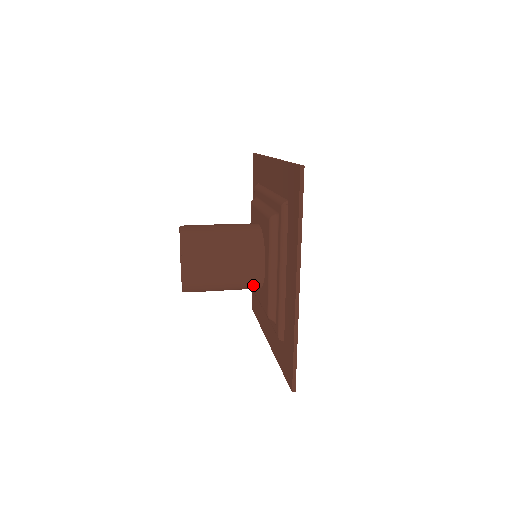
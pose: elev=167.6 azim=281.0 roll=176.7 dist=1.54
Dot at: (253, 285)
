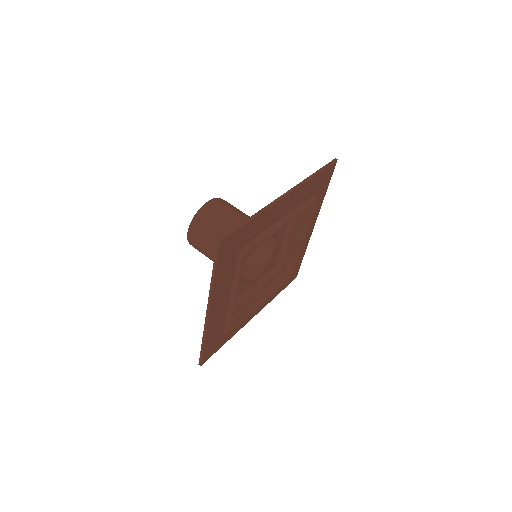
Dot at: occluded
